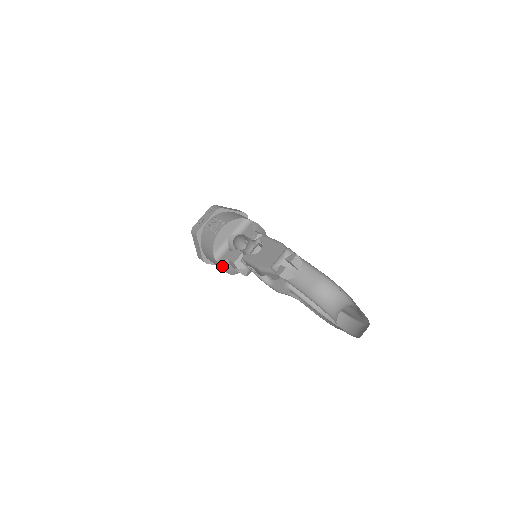
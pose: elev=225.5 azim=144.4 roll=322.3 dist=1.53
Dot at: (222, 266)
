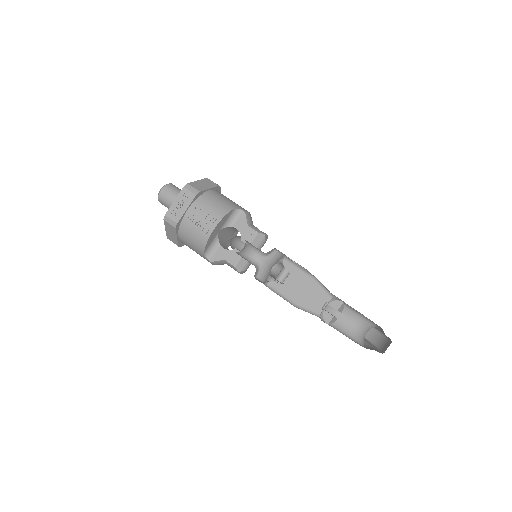
Dot at: (214, 263)
